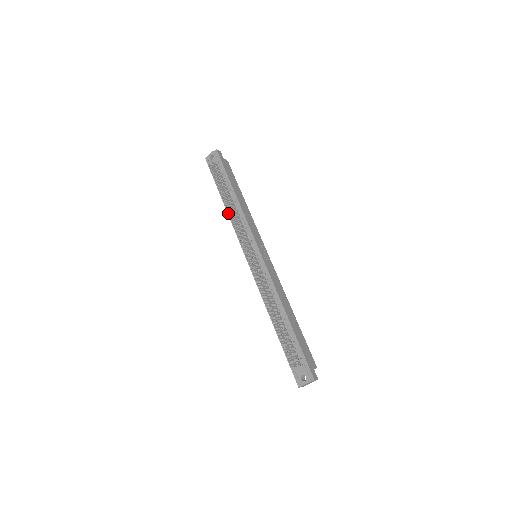
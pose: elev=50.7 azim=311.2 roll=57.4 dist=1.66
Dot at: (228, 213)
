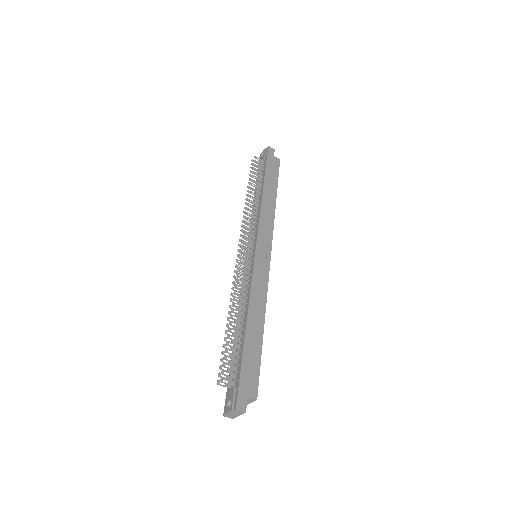
Dot at: (245, 207)
